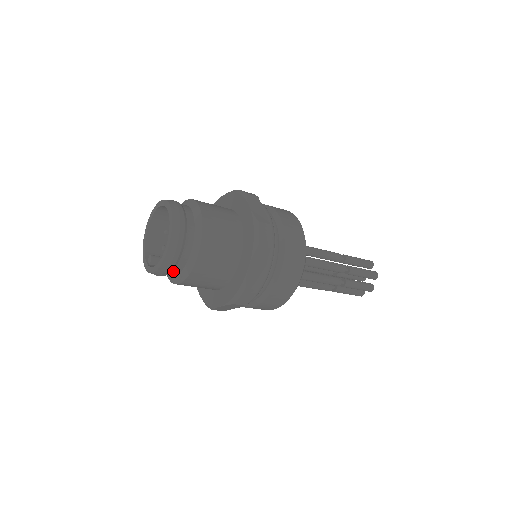
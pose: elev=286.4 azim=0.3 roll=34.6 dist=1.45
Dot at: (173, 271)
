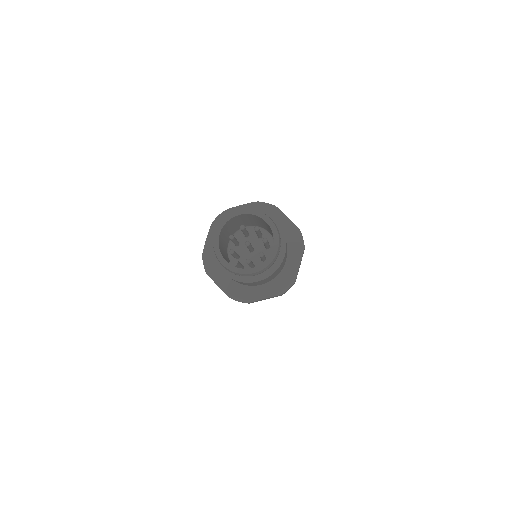
Dot at: occluded
